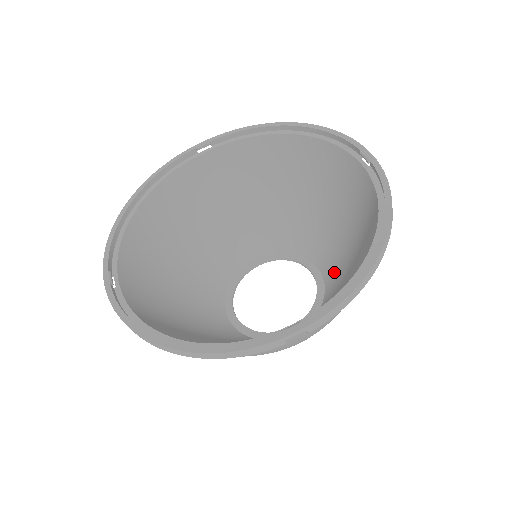
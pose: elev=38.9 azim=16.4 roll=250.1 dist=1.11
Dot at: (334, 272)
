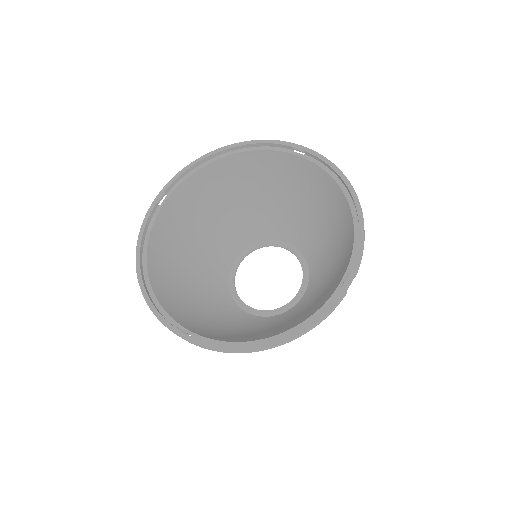
Dot at: (299, 308)
